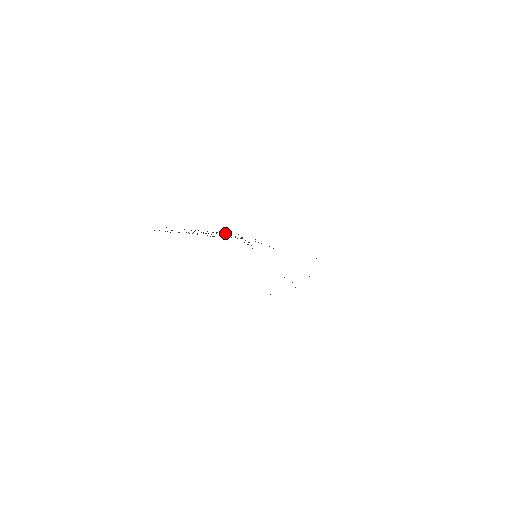
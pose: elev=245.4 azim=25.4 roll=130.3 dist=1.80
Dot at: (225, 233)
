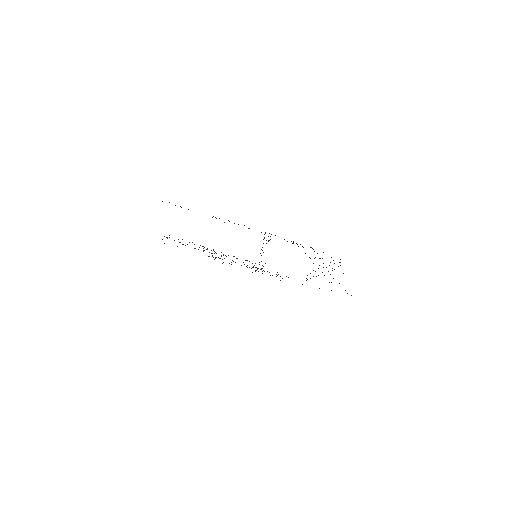
Dot at: occluded
